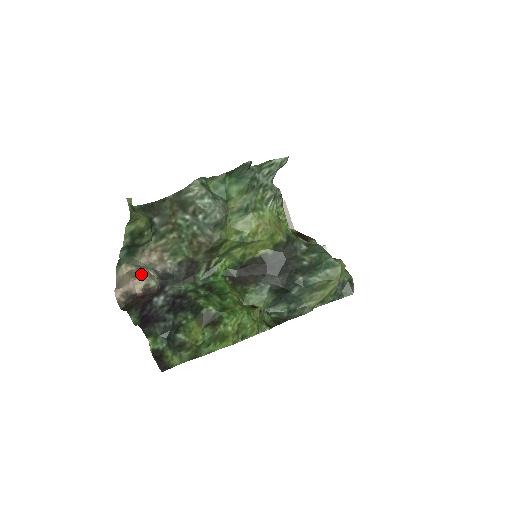
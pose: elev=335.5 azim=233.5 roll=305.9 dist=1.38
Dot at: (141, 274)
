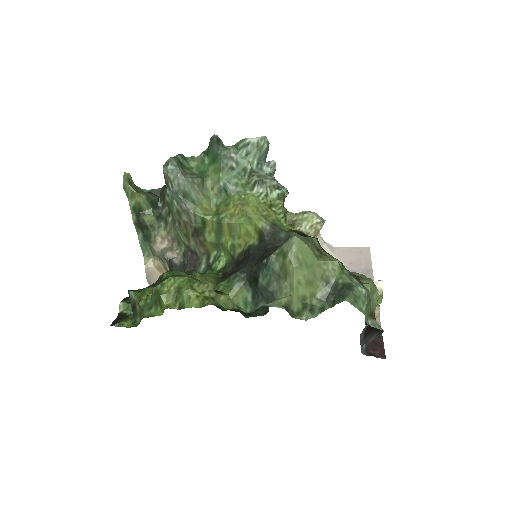
Dot at: occluded
